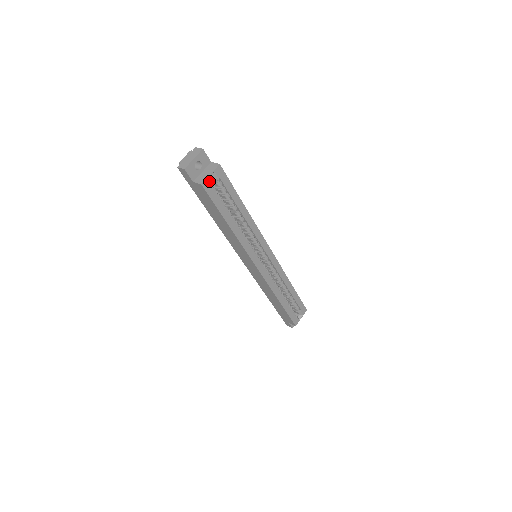
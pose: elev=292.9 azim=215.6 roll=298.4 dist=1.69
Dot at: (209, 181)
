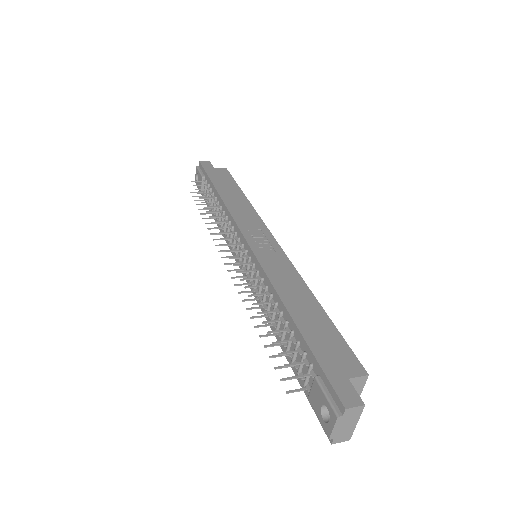
Dot at: occluded
